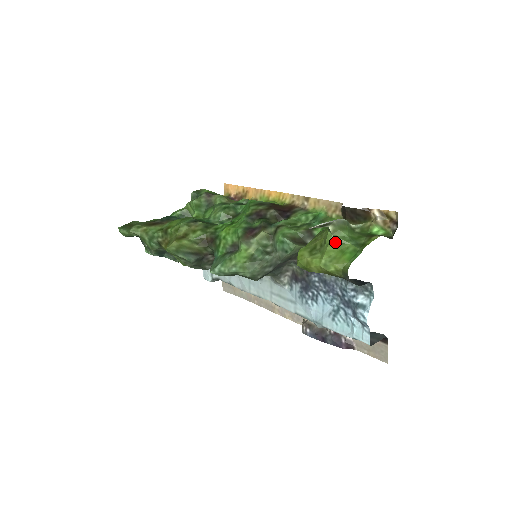
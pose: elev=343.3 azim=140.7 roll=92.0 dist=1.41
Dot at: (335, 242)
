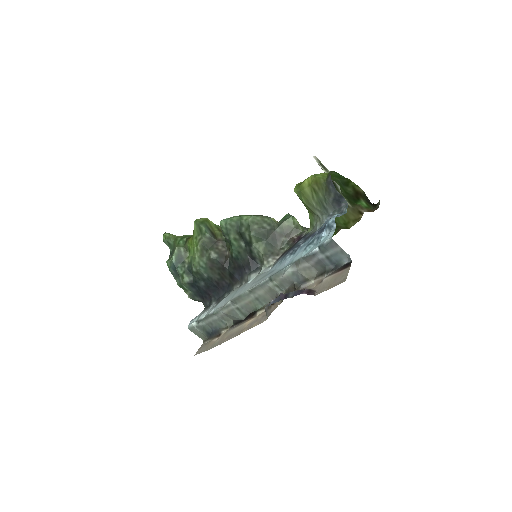
Dot at: occluded
